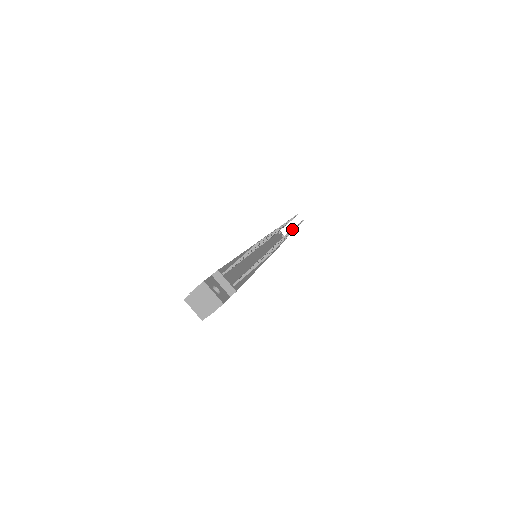
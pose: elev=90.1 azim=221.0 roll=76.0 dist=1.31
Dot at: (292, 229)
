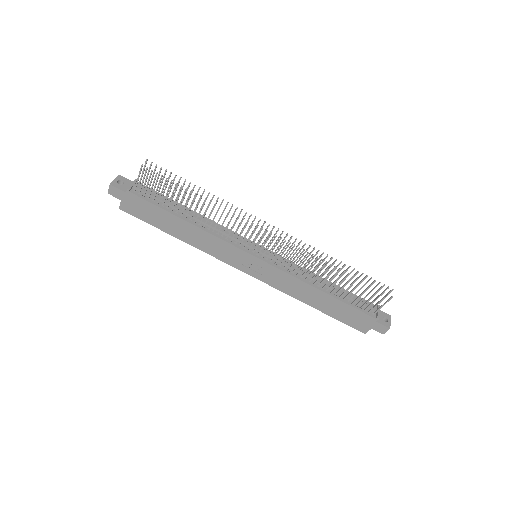
Dot at: (348, 281)
